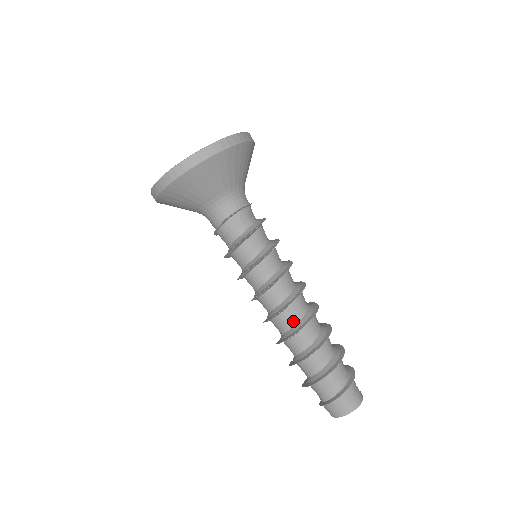
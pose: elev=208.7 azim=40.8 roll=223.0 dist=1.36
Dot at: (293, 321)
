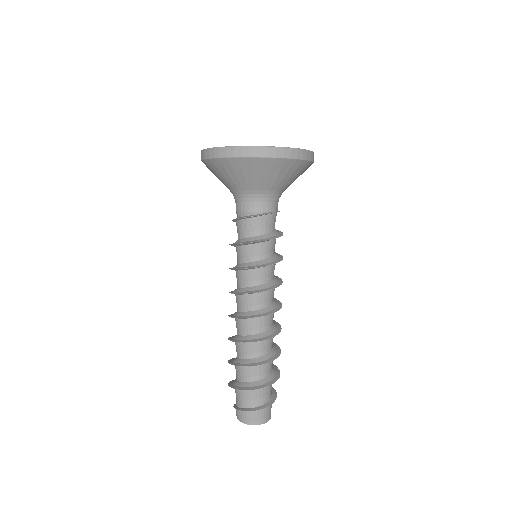
Dot at: (267, 326)
